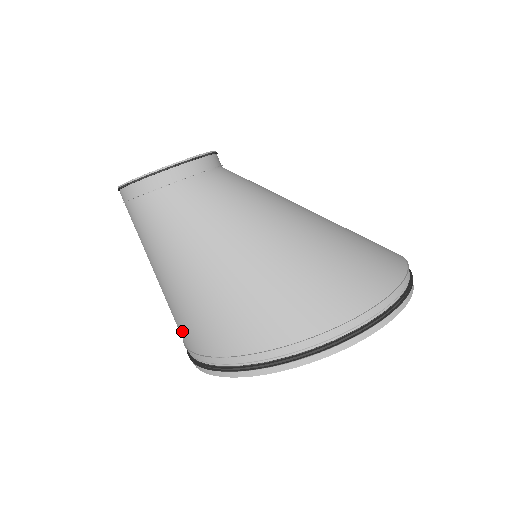
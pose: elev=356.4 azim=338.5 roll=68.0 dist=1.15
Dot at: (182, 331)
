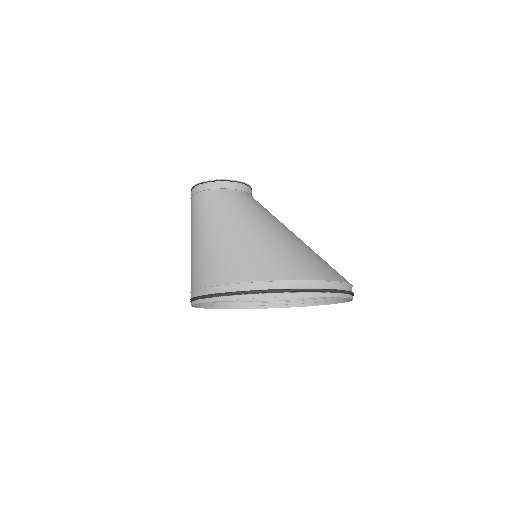
Dot at: occluded
